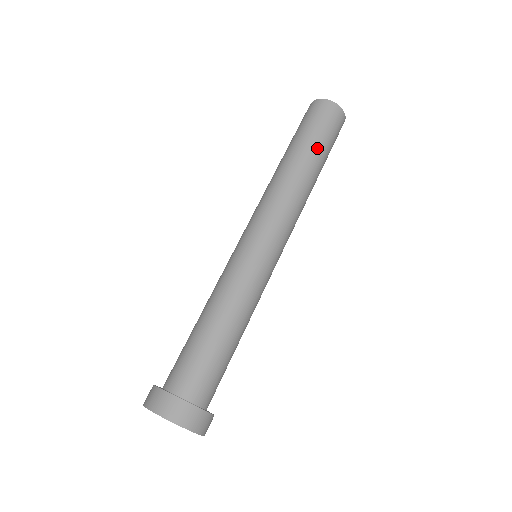
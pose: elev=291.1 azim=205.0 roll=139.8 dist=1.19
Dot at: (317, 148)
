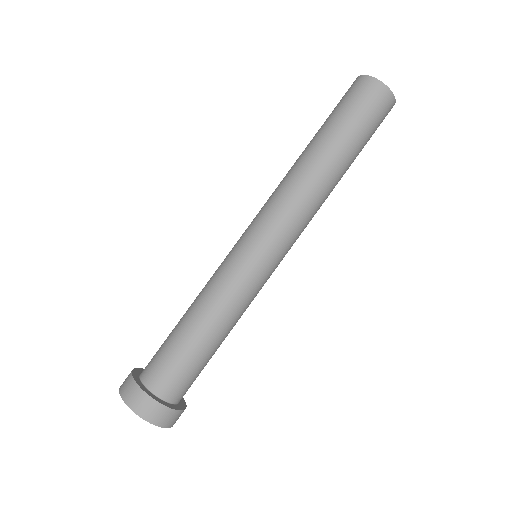
Dot at: (356, 152)
